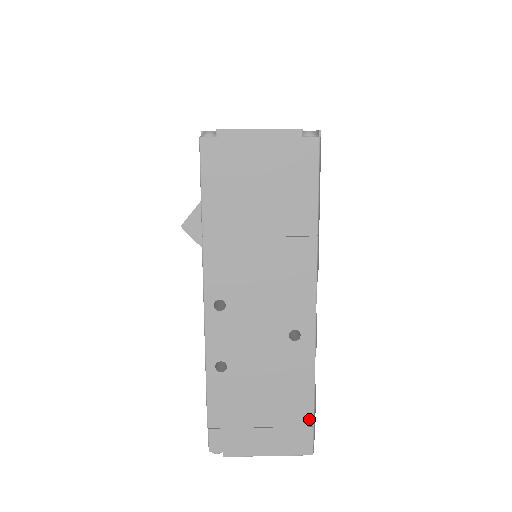
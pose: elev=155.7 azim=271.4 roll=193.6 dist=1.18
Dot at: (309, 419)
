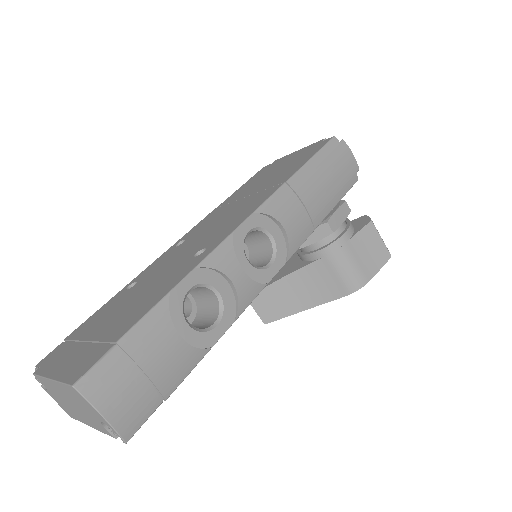
Dot at: (122, 334)
